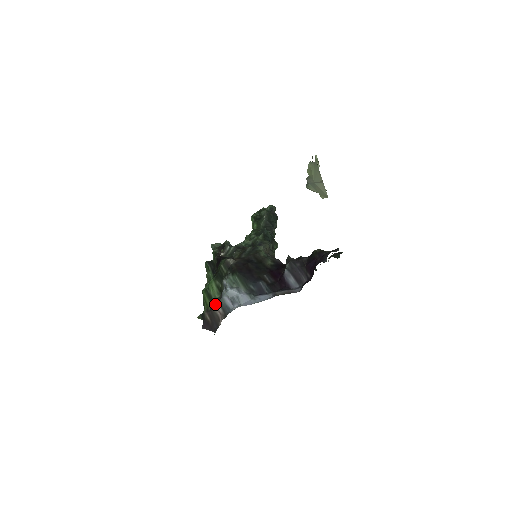
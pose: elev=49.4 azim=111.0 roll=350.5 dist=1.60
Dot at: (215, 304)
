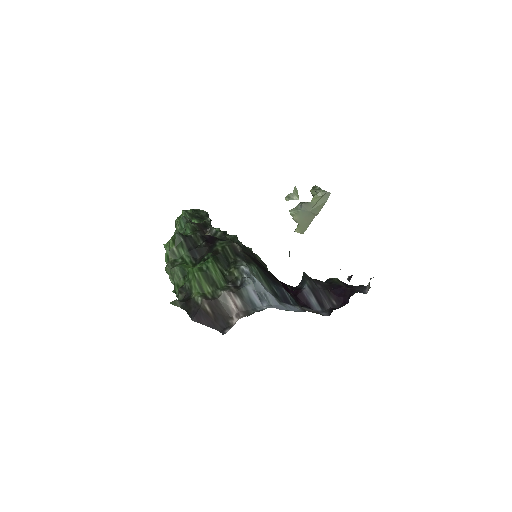
Dot at: (230, 292)
